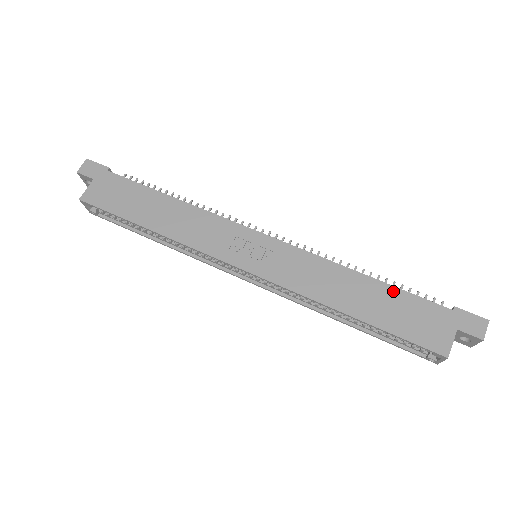
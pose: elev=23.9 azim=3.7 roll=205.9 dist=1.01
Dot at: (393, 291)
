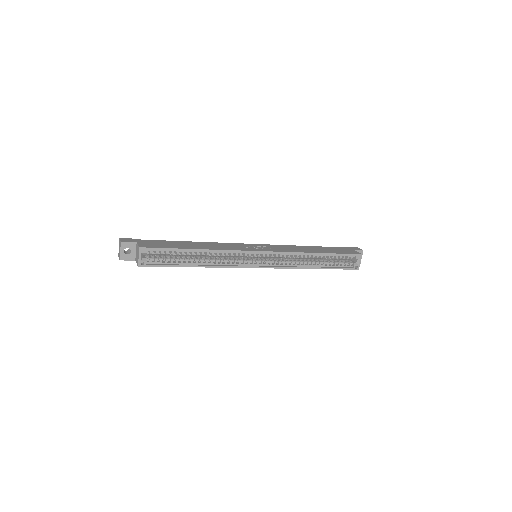
Dot at: (322, 247)
